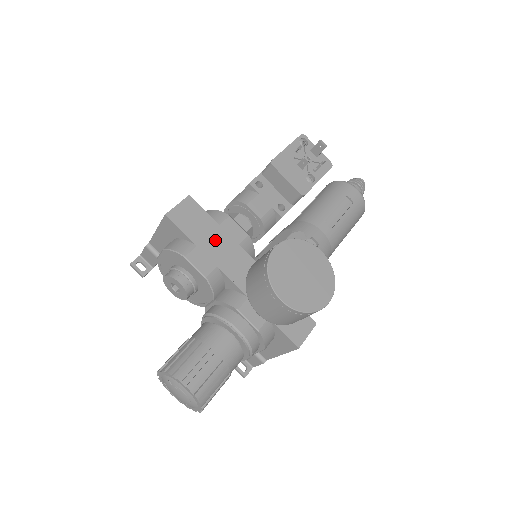
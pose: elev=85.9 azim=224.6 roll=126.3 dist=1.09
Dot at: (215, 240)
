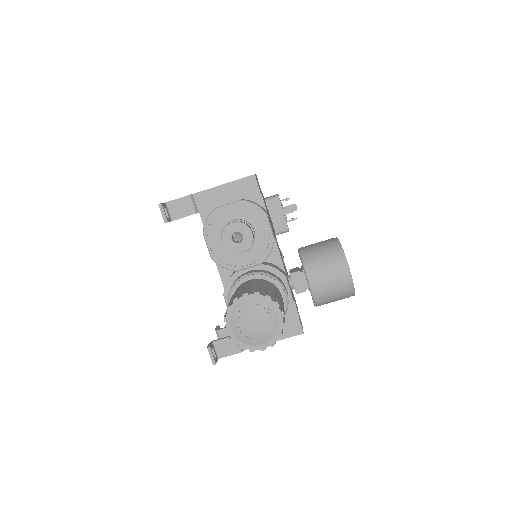
Dot at: occluded
